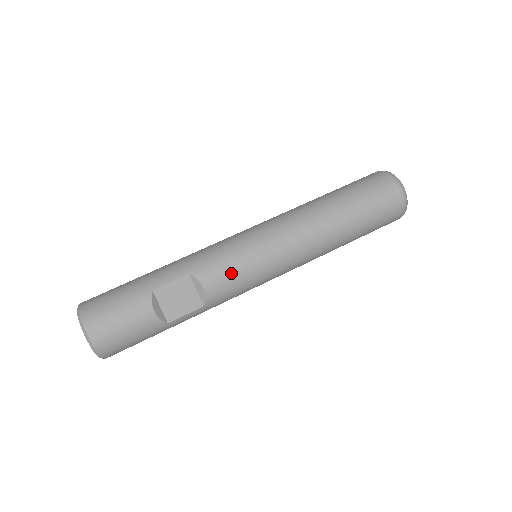
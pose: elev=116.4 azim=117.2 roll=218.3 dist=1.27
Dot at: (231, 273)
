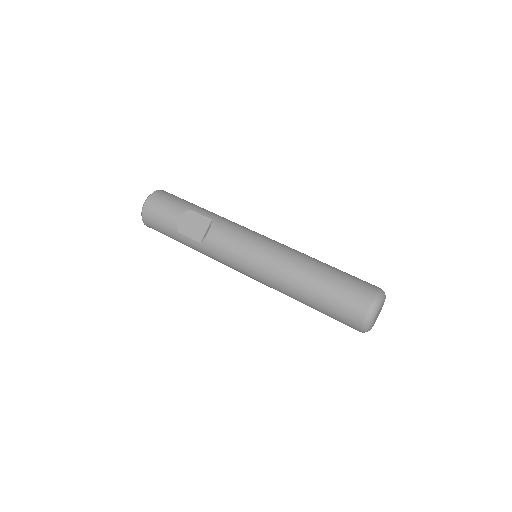
Dot at: (228, 239)
